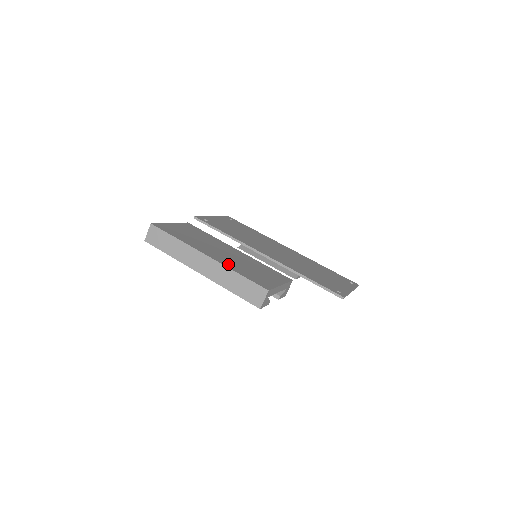
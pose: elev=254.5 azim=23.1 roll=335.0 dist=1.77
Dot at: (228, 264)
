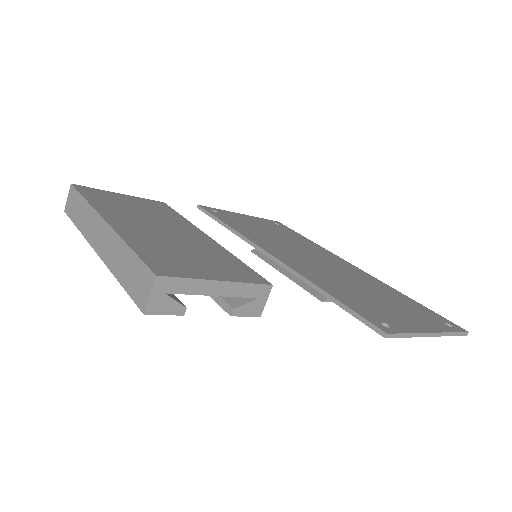
Dot at: (132, 235)
